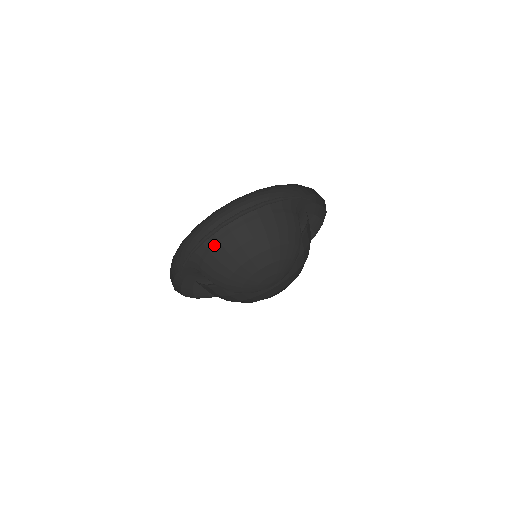
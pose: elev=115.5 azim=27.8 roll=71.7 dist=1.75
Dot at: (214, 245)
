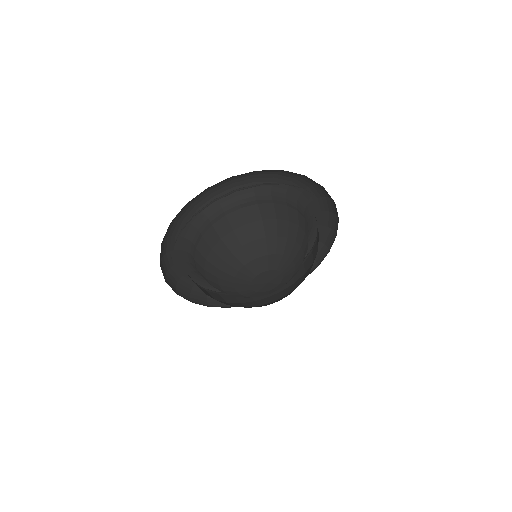
Dot at: (266, 202)
